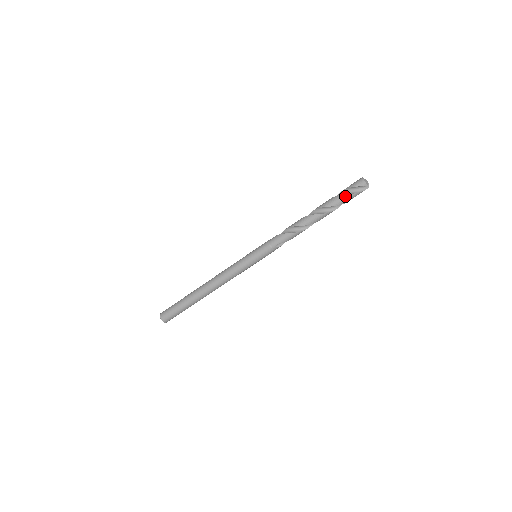
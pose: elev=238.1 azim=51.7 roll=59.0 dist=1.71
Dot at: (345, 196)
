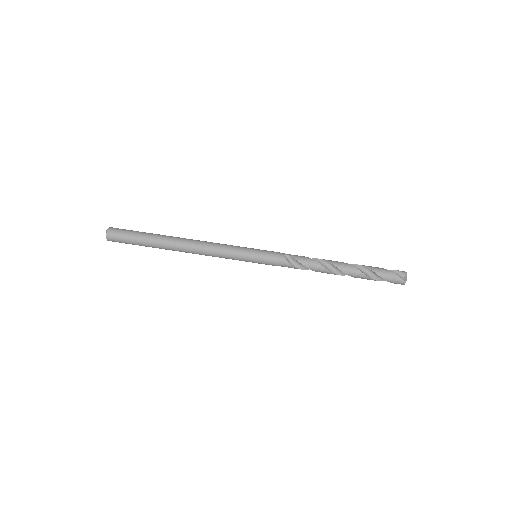
Dot at: (381, 268)
